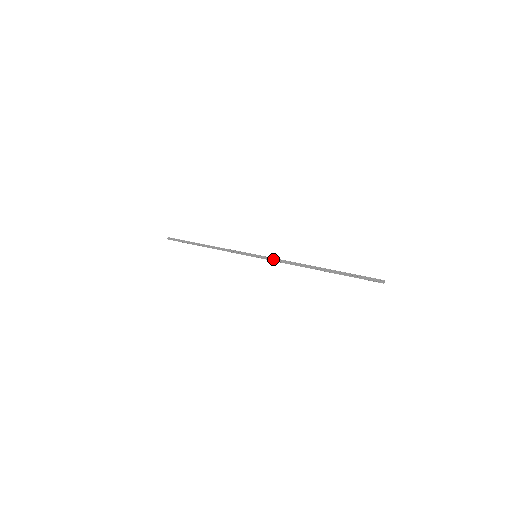
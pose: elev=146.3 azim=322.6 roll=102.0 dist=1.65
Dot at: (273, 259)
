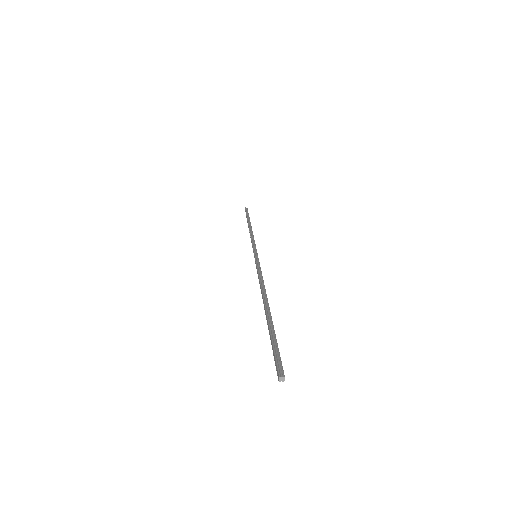
Dot at: (257, 266)
